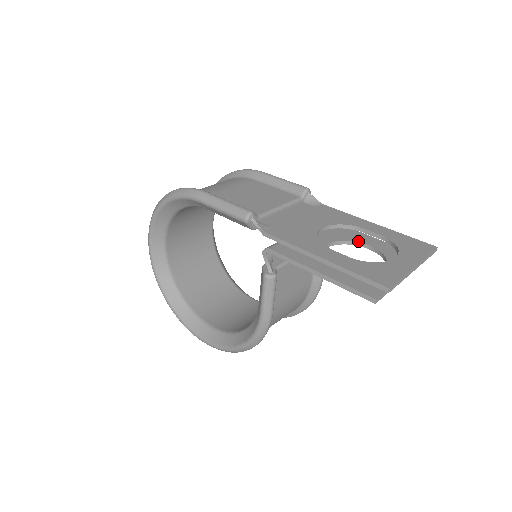
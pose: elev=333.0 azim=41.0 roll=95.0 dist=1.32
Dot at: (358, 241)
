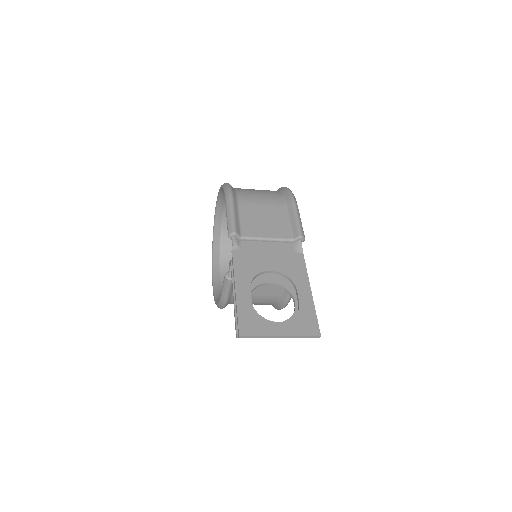
Dot at: (293, 294)
